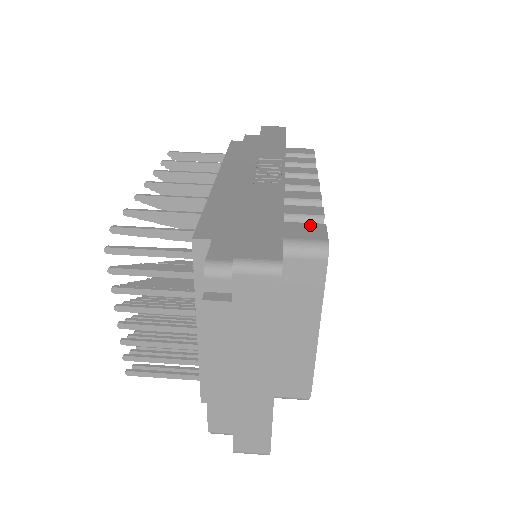
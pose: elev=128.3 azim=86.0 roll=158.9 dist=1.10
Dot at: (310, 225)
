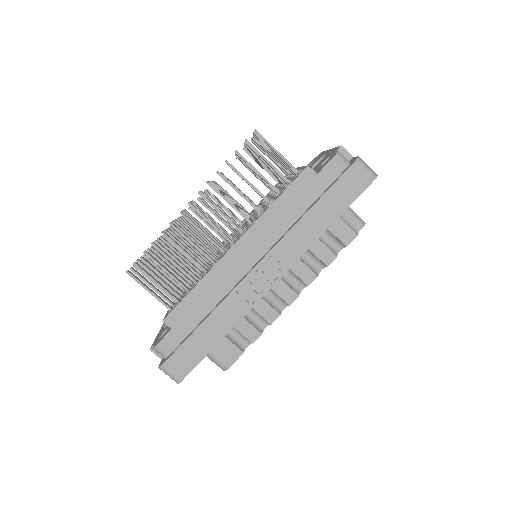
Dot at: (234, 349)
